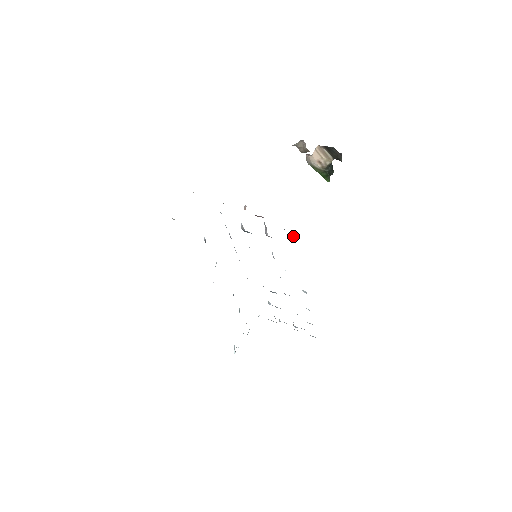
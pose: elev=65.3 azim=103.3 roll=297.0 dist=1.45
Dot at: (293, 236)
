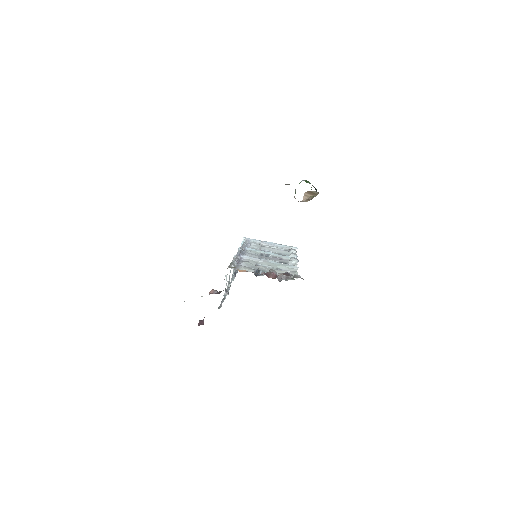
Dot at: occluded
